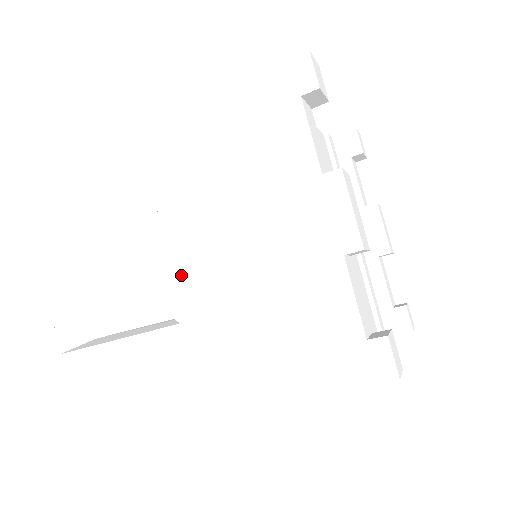
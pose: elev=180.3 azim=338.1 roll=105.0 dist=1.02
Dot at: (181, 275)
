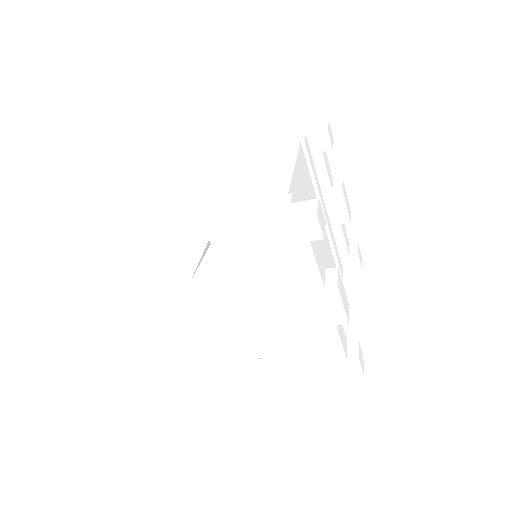
Dot at: (219, 313)
